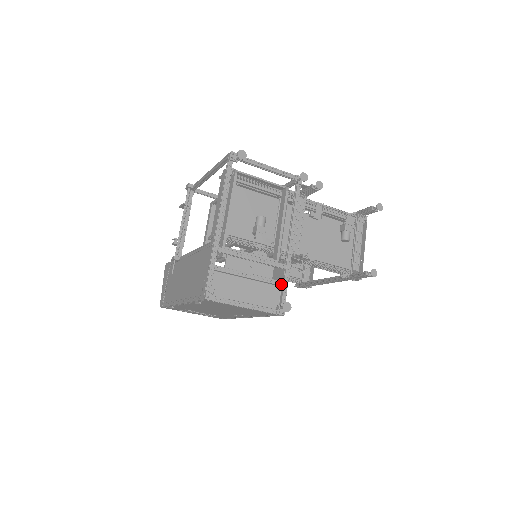
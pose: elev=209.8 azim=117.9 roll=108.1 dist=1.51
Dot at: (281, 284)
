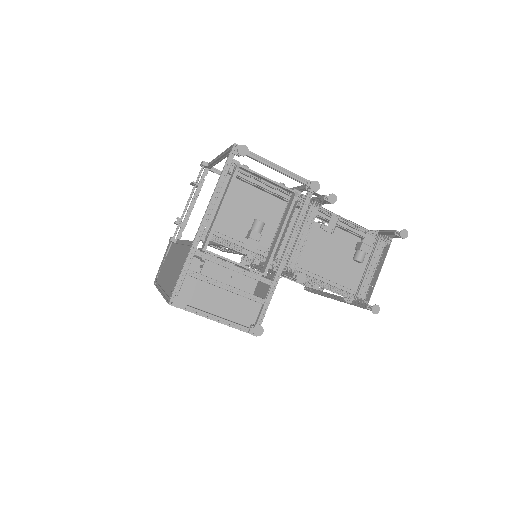
Dot at: (261, 302)
